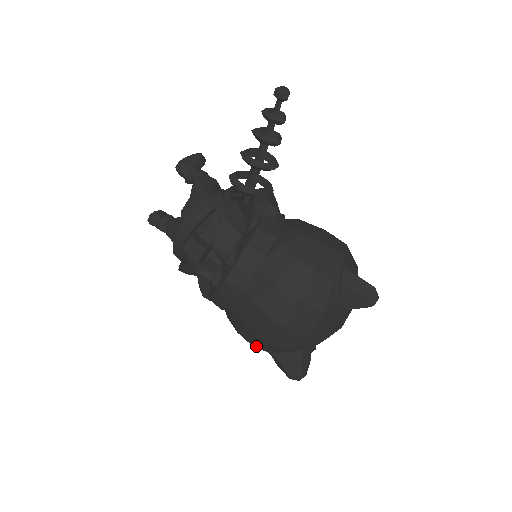
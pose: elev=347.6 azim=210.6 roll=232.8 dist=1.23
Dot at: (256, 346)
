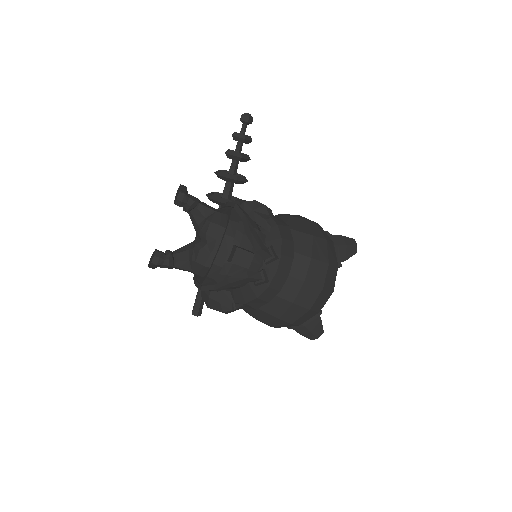
Dot at: (295, 322)
